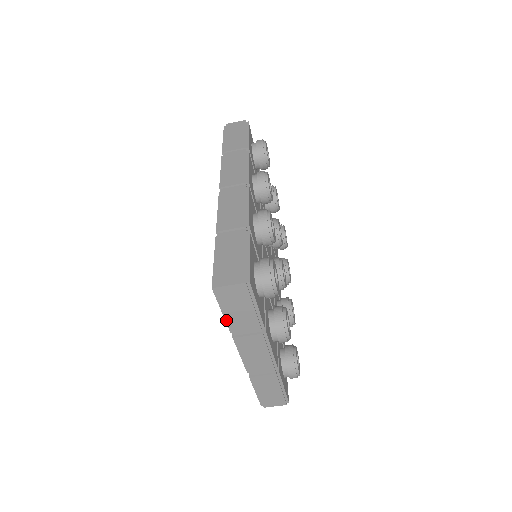
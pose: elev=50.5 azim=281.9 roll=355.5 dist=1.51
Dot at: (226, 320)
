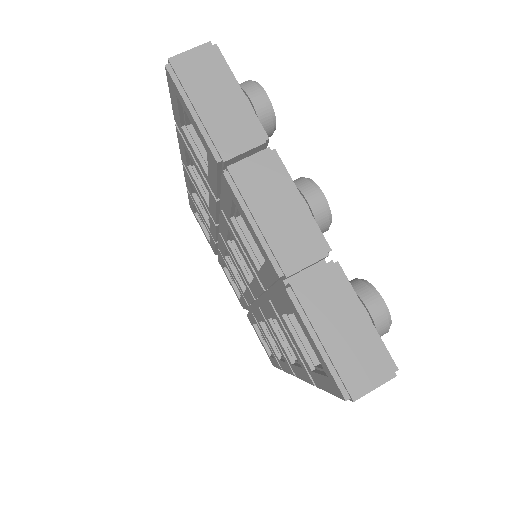
Dot at: (202, 132)
